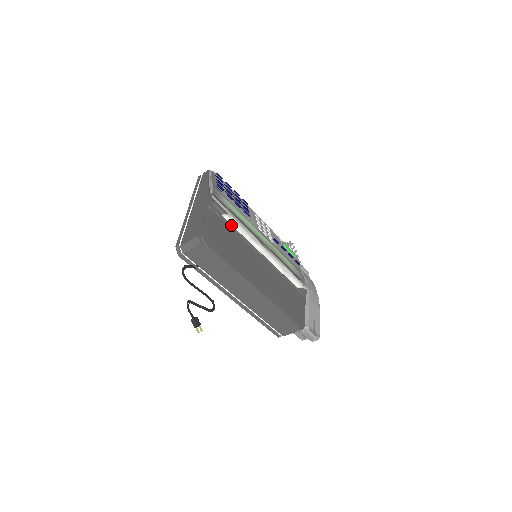
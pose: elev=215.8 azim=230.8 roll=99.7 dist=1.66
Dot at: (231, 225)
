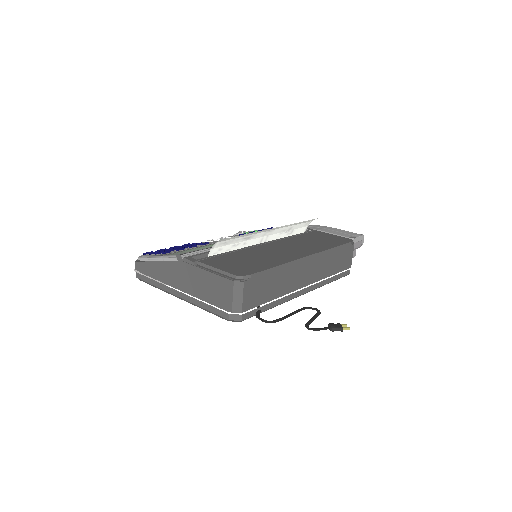
Dot at: (222, 254)
